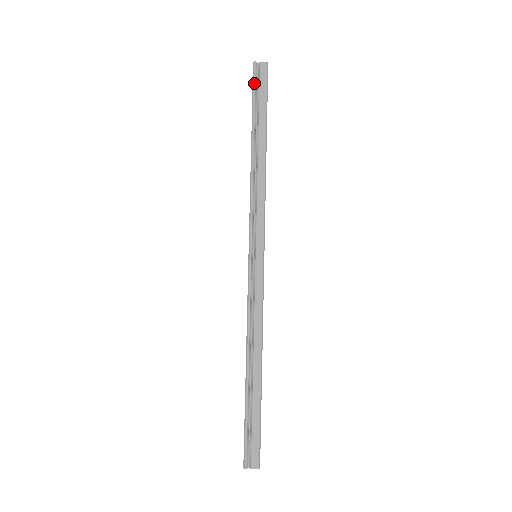
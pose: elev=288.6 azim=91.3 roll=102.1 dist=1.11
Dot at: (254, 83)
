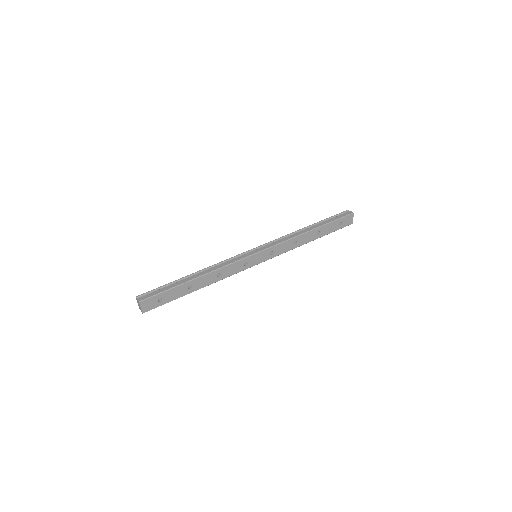
Dot at: (338, 214)
